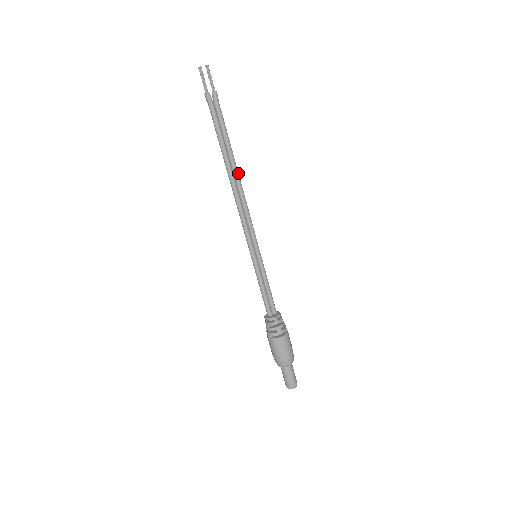
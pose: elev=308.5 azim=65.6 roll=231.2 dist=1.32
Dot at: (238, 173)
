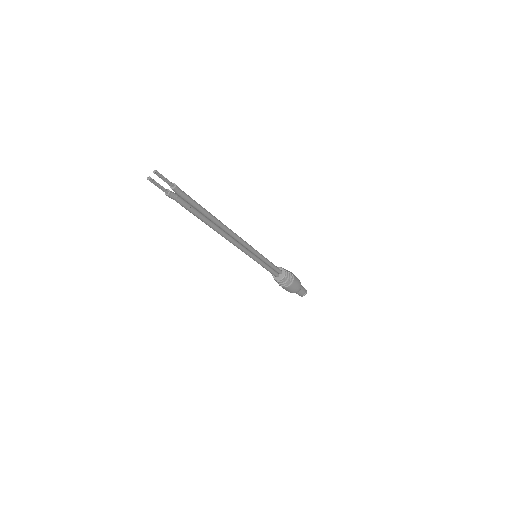
Dot at: (222, 224)
